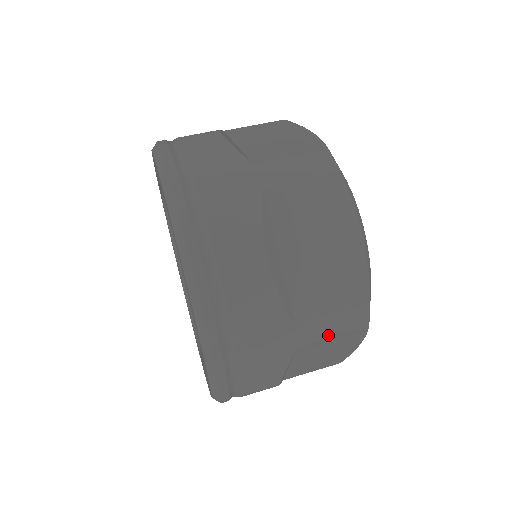
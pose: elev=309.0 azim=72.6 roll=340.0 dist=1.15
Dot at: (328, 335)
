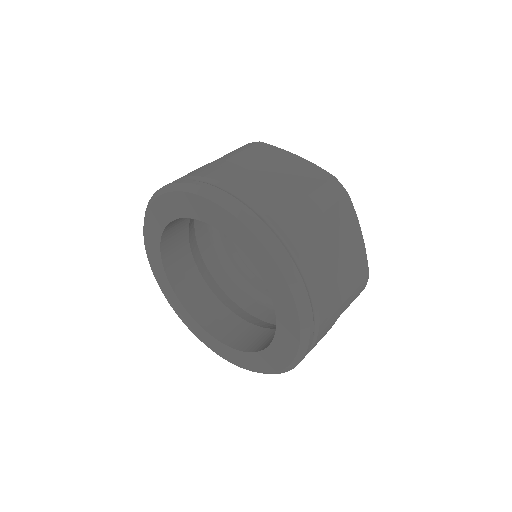
Dot at: (329, 204)
